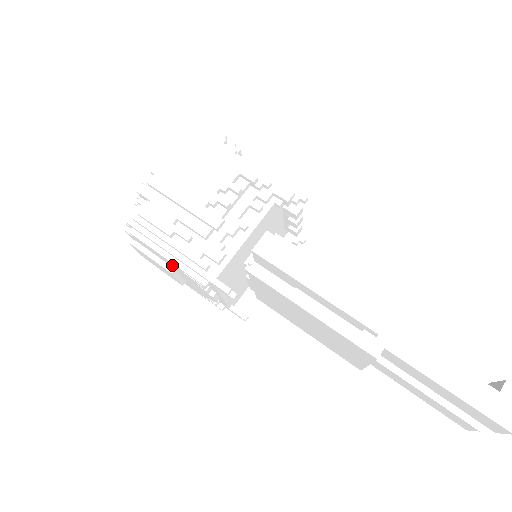
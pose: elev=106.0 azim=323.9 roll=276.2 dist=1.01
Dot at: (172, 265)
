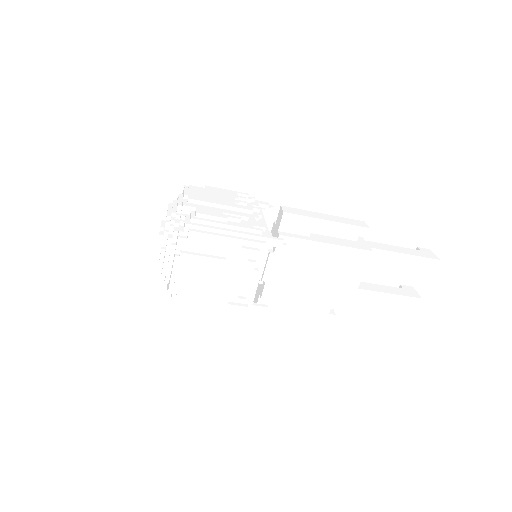
Dot at: (228, 248)
